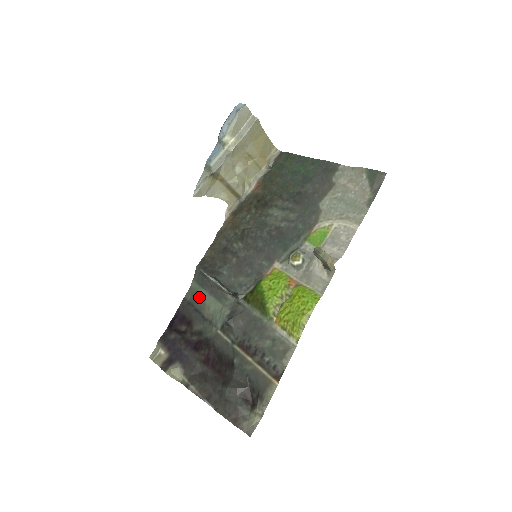
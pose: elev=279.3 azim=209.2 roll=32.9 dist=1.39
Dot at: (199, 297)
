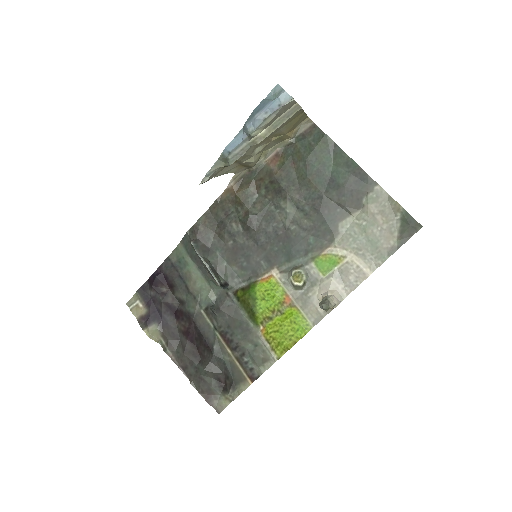
Dot at: (185, 265)
